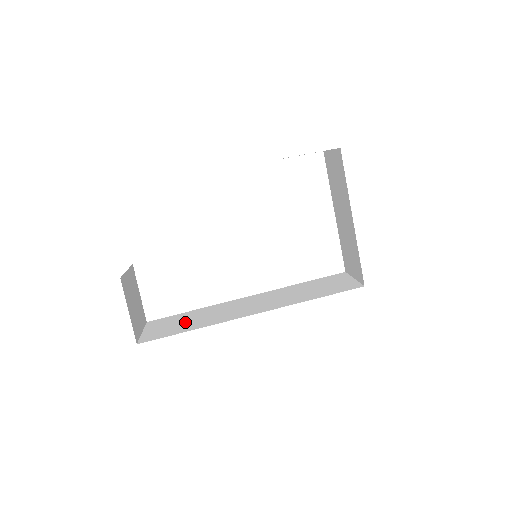
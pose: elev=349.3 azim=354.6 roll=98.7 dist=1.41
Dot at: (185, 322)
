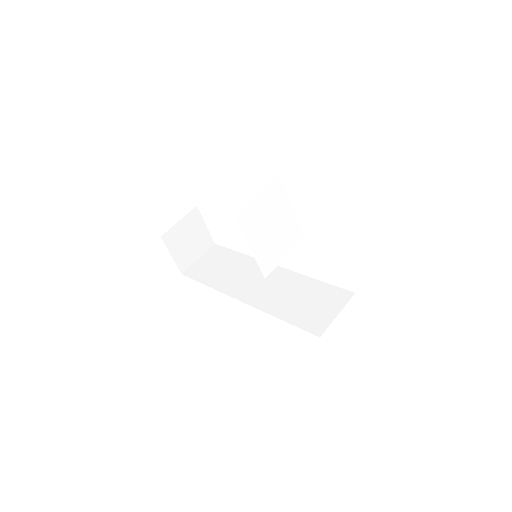
Dot at: (219, 269)
